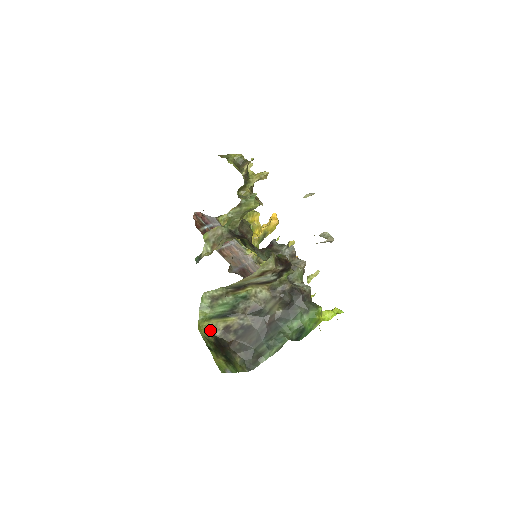
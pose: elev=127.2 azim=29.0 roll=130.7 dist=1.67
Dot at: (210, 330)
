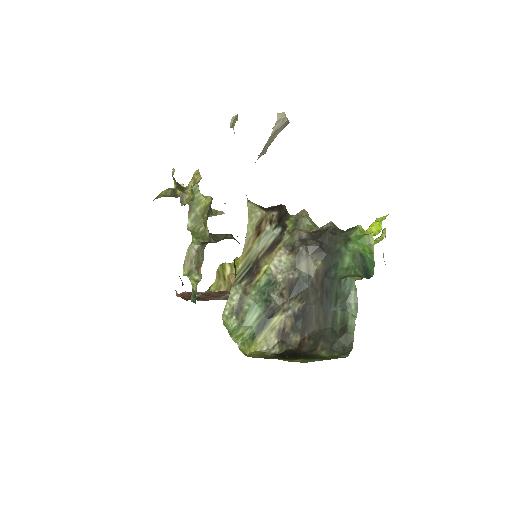
Dot at: (264, 353)
